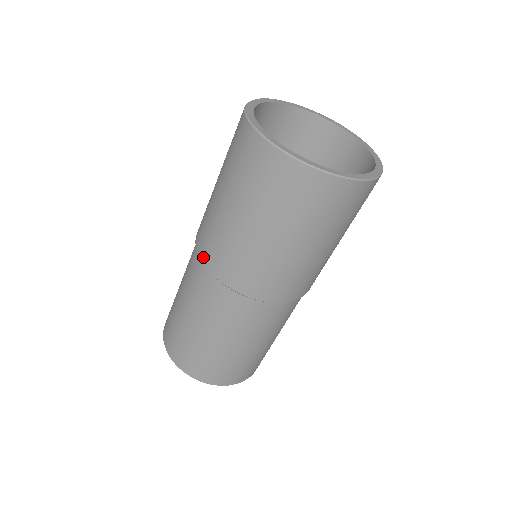
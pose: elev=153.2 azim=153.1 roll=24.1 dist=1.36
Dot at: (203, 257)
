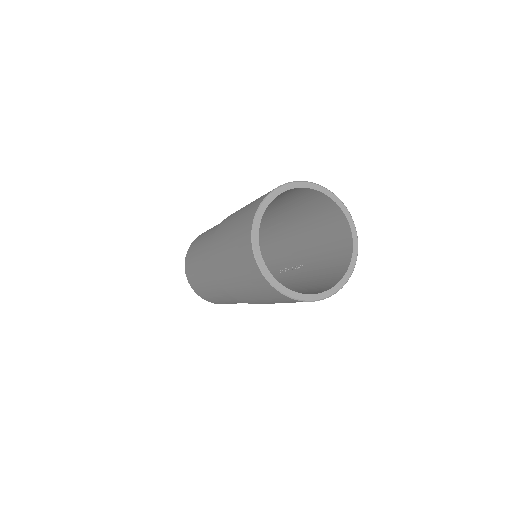
Dot at: (226, 291)
